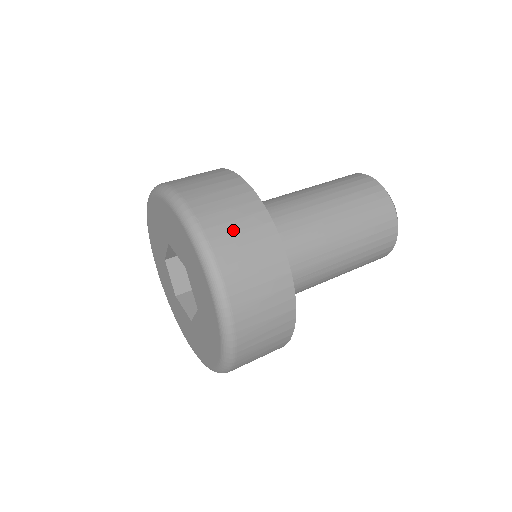
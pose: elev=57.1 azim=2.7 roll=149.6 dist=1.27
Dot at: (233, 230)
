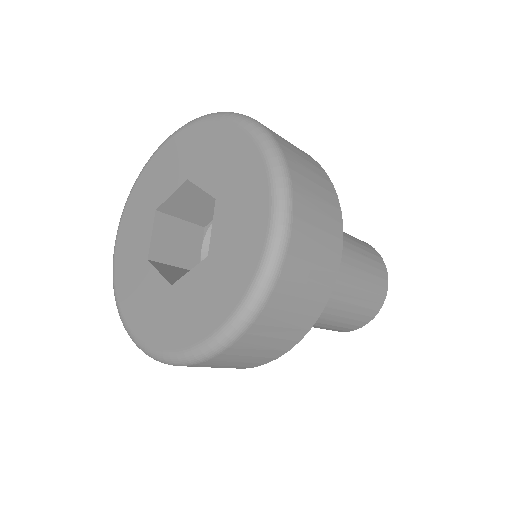
Dot at: (290, 307)
